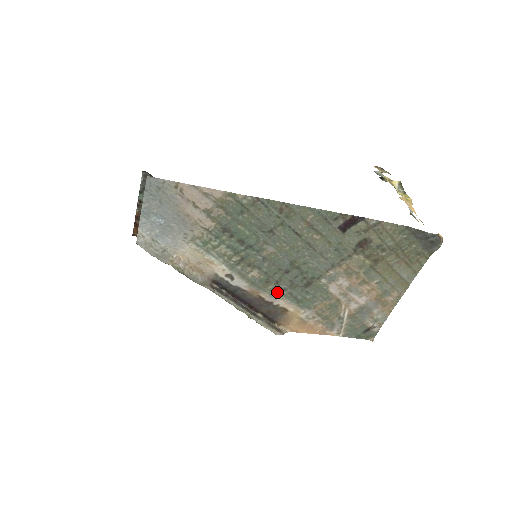
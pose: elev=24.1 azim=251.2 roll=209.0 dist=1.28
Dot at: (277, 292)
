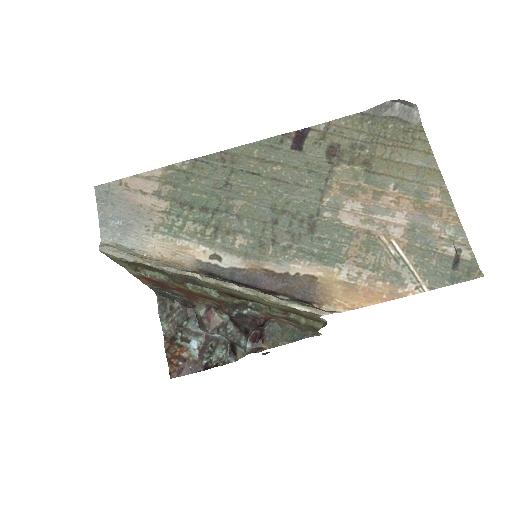
Dot at: (283, 255)
